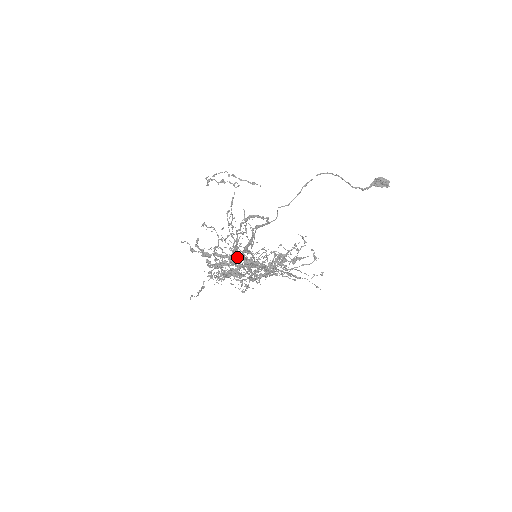
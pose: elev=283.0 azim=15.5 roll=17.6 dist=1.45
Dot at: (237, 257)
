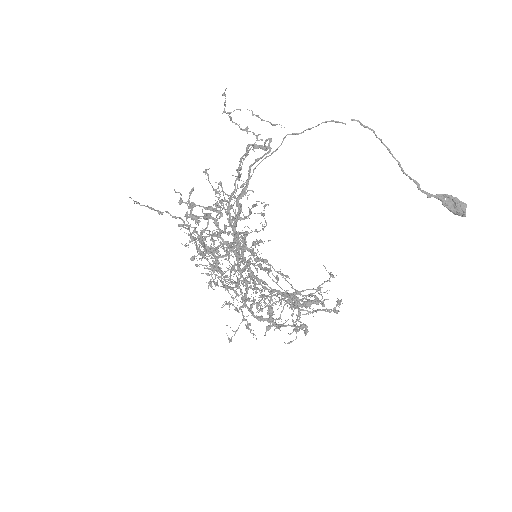
Dot at: occluded
